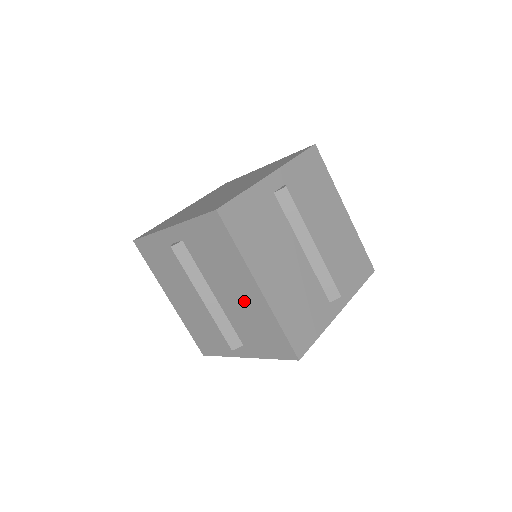
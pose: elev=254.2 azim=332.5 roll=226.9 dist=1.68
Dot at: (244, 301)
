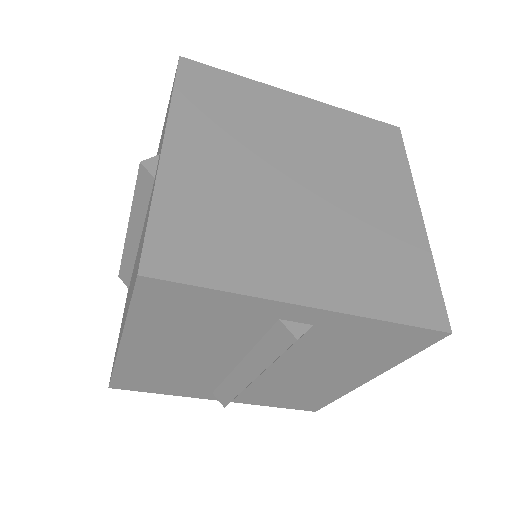
Dot at: occluded
